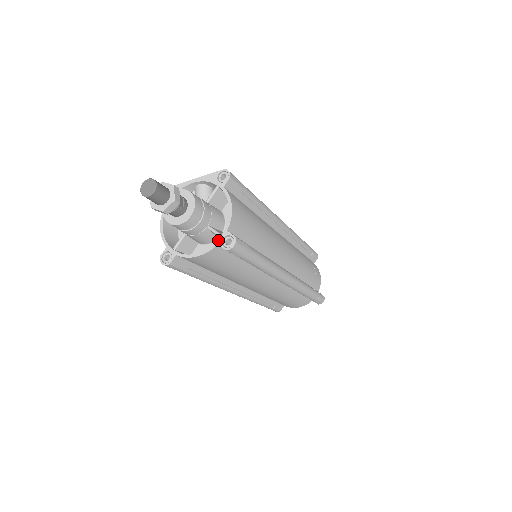
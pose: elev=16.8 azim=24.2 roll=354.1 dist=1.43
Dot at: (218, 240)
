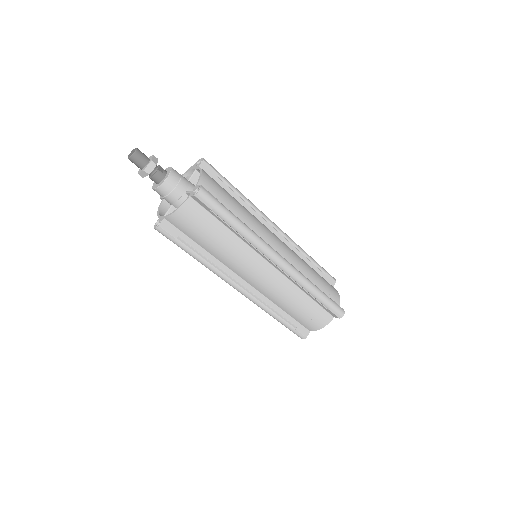
Dot at: (190, 193)
